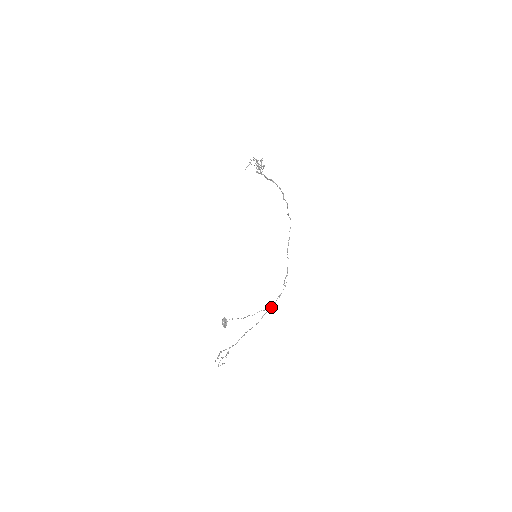
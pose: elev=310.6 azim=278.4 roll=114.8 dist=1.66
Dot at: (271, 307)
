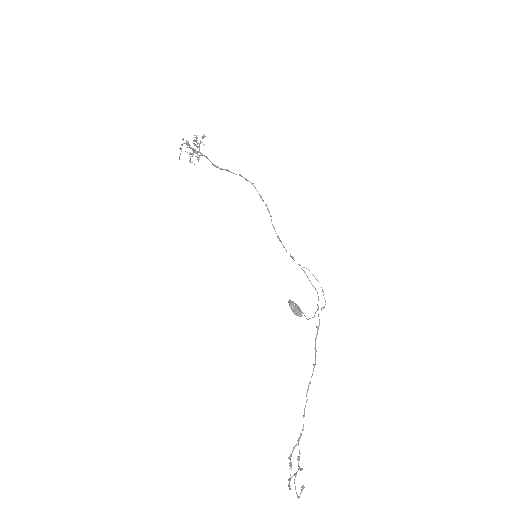
Dot at: (317, 326)
